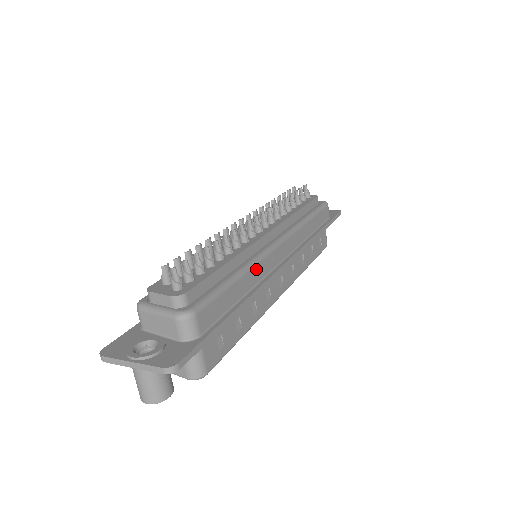
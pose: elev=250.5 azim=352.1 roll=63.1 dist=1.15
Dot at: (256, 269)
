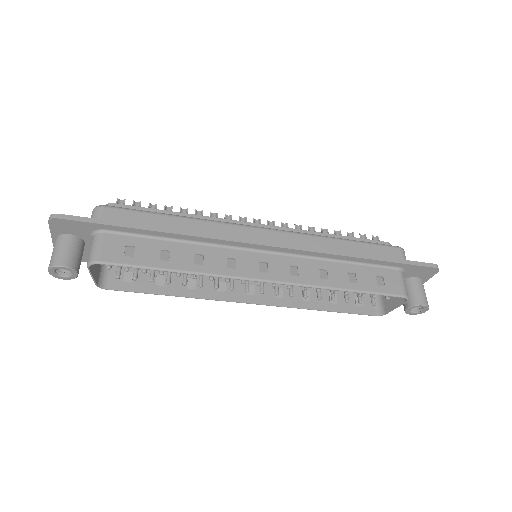
Dot at: (208, 225)
